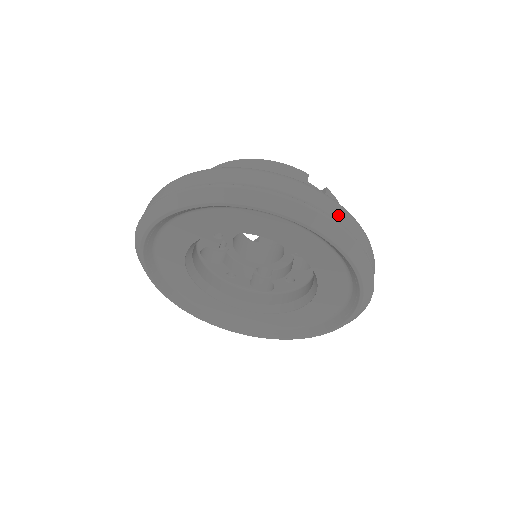
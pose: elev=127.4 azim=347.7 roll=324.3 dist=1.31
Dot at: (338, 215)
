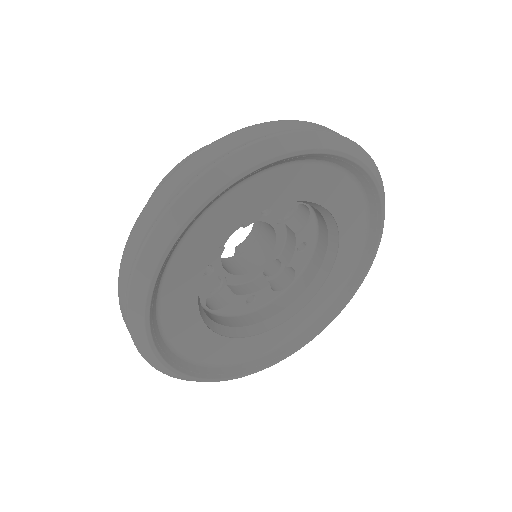
Dot at: (296, 126)
